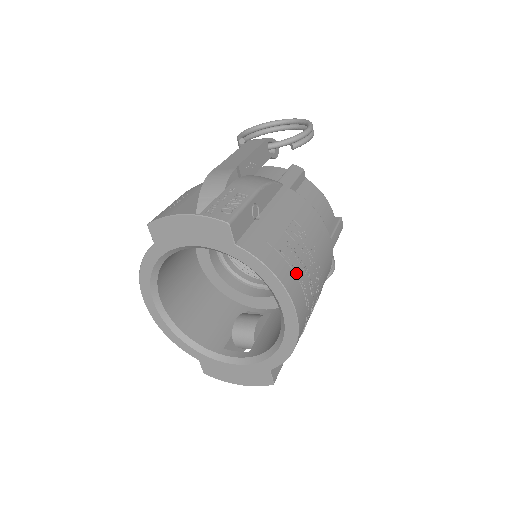
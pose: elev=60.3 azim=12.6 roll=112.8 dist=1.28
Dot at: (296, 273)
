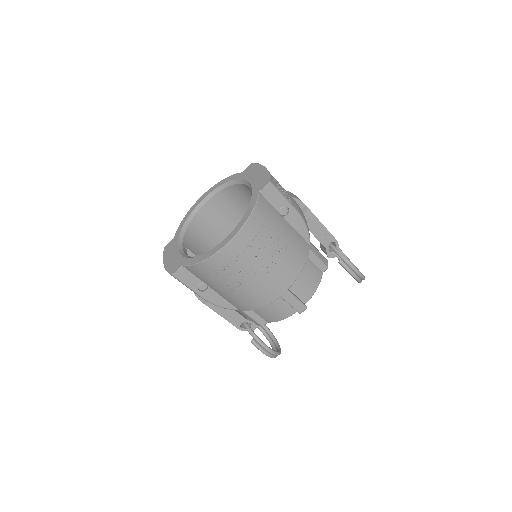
Dot at: (255, 239)
